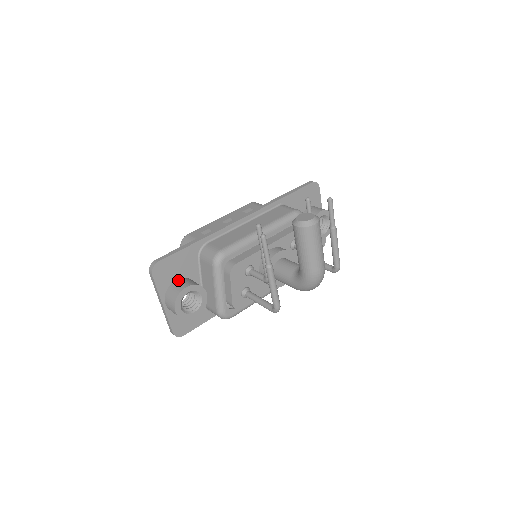
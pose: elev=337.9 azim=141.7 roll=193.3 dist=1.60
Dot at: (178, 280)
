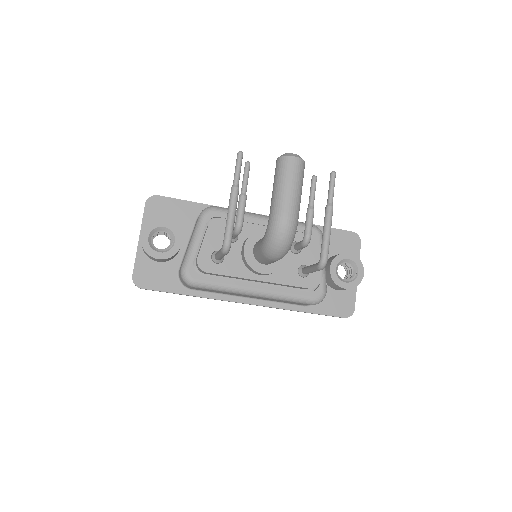
Dot at: occluded
